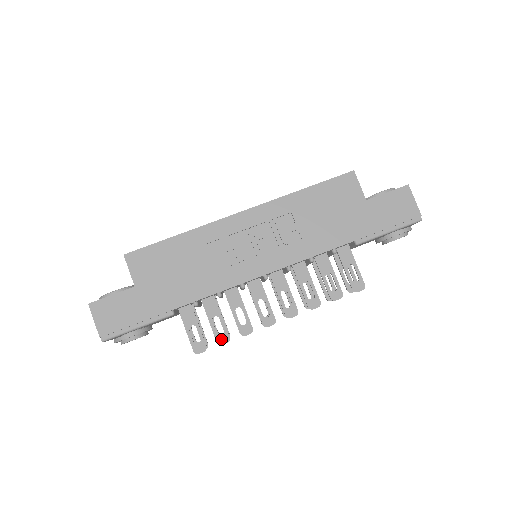
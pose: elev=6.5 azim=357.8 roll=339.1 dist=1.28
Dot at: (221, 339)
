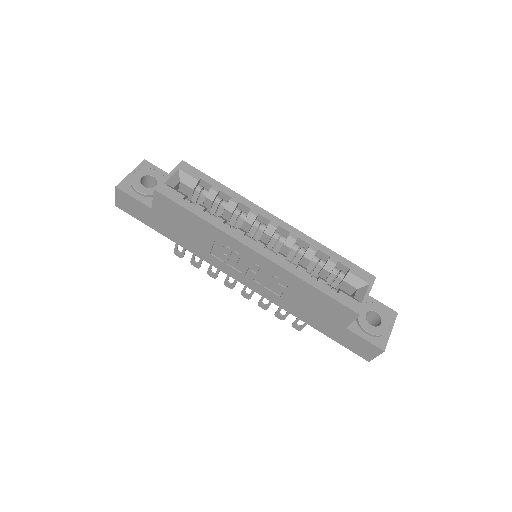
Dot at: (194, 264)
